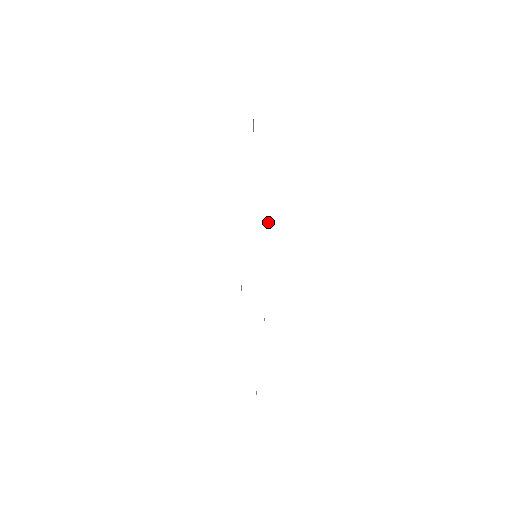
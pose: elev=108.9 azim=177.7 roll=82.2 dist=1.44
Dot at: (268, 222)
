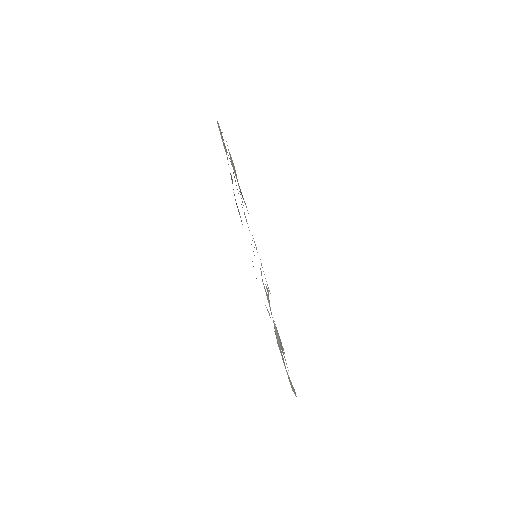
Dot at: occluded
